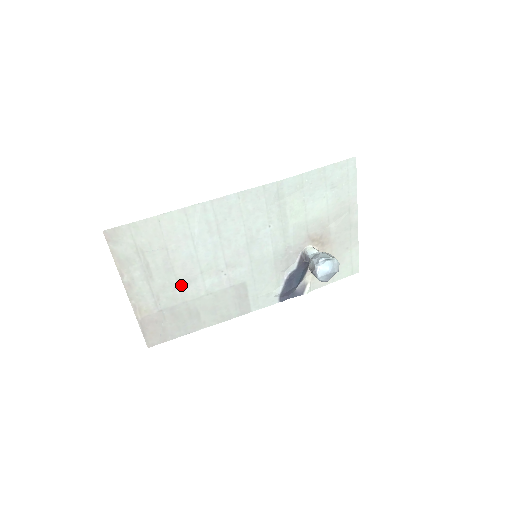
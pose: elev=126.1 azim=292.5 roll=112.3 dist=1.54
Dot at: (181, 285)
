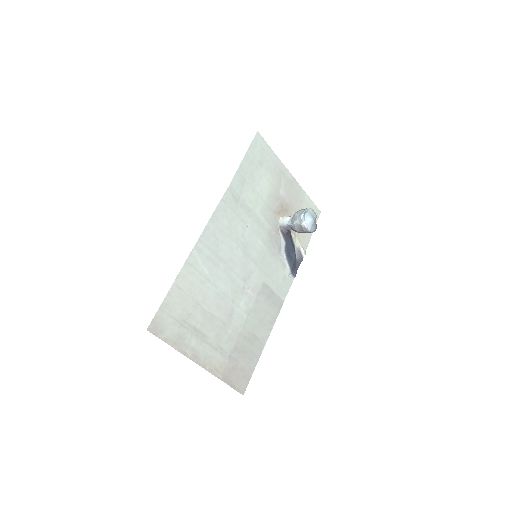
Dot at: (227, 324)
